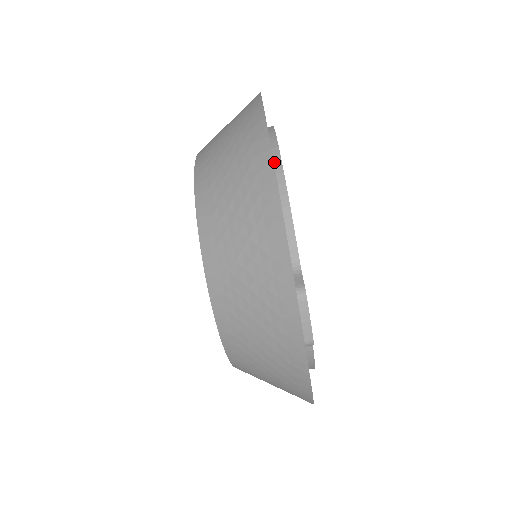
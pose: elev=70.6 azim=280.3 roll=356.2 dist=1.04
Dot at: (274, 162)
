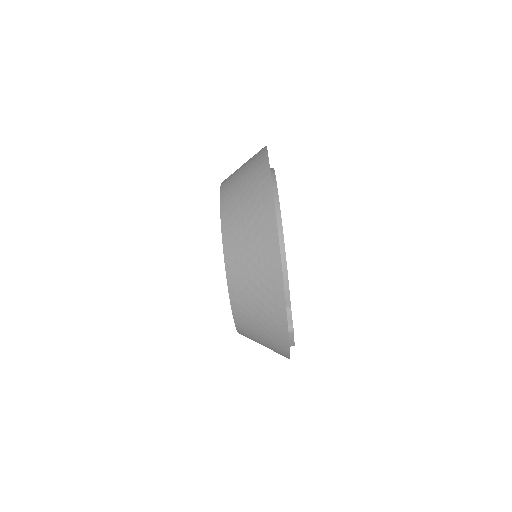
Dot at: (279, 241)
